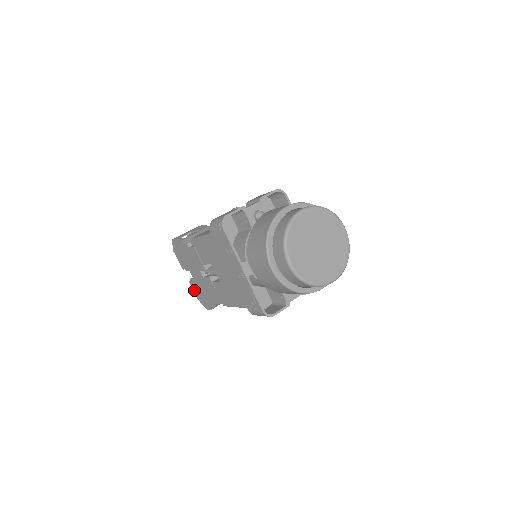
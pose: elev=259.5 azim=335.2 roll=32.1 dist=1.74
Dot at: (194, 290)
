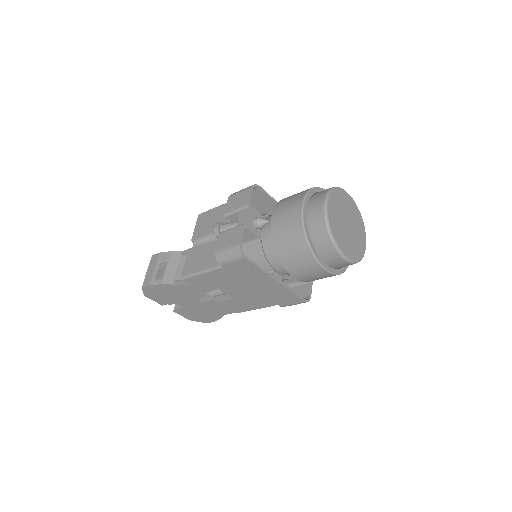
Dot at: (184, 315)
